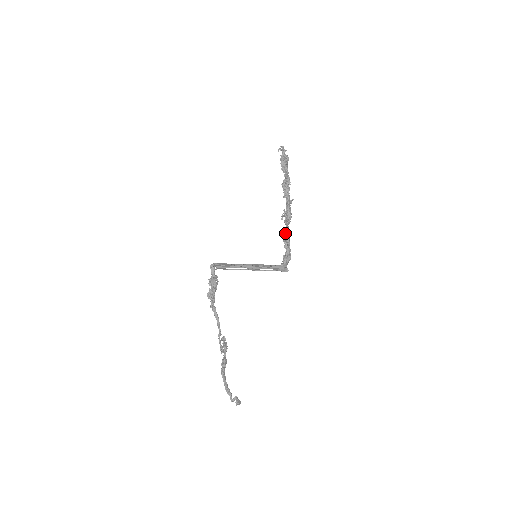
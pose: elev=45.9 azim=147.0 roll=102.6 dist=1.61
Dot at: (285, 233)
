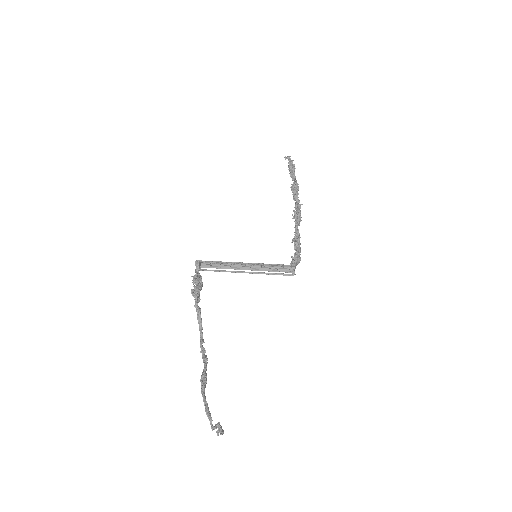
Dot at: (295, 233)
